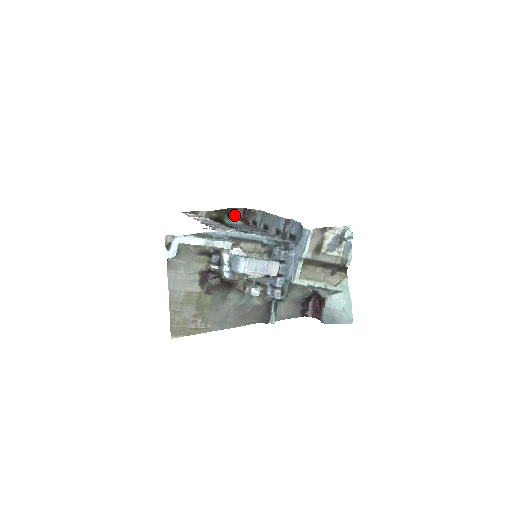
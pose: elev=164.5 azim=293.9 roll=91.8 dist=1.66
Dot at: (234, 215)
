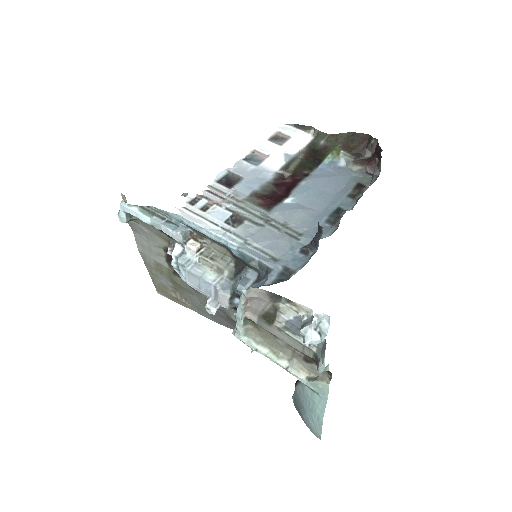
Dot at: (356, 150)
